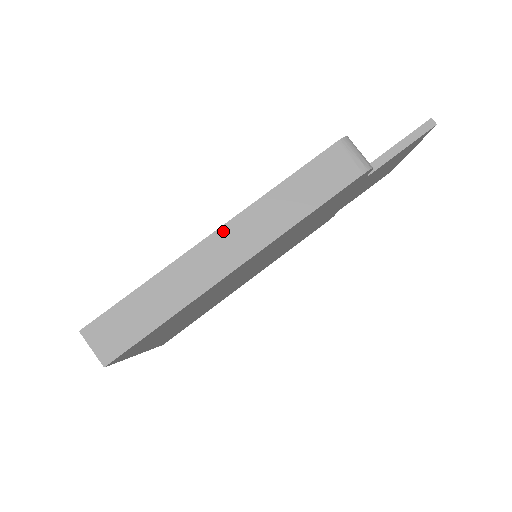
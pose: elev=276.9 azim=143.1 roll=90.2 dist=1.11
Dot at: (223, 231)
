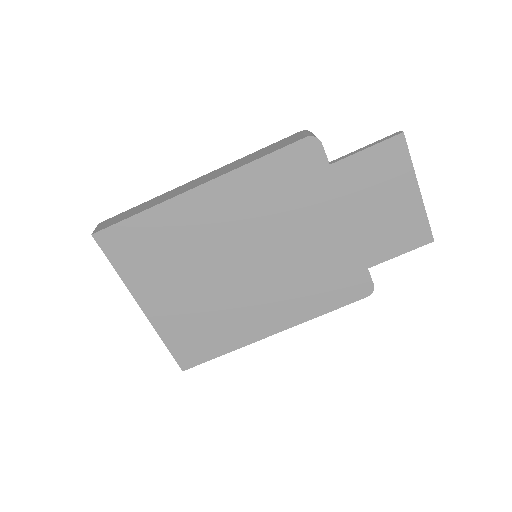
Dot at: (203, 176)
